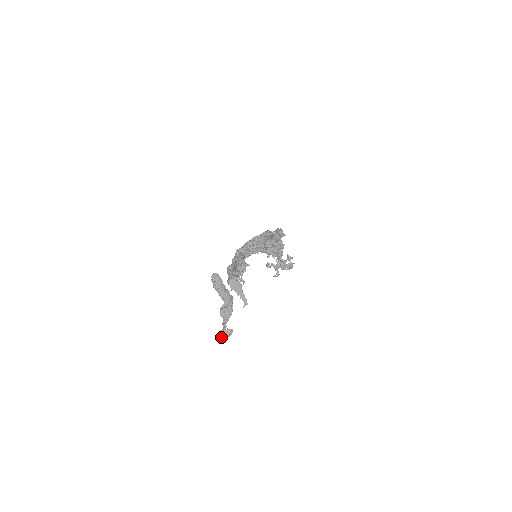
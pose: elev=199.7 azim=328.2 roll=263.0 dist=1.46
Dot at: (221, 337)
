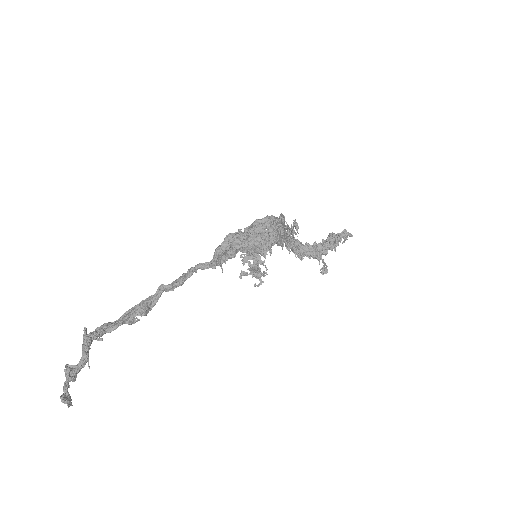
Dot at: (66, 401)
